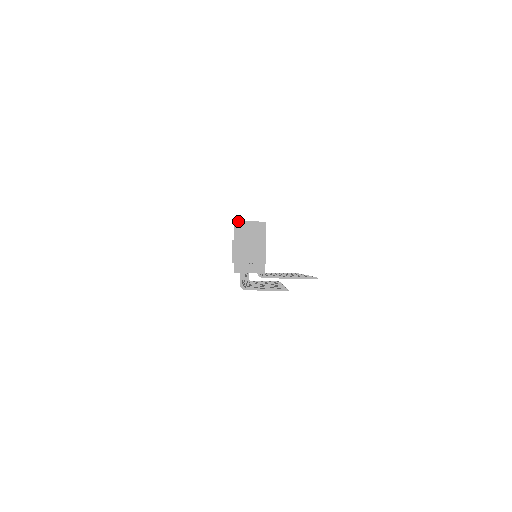
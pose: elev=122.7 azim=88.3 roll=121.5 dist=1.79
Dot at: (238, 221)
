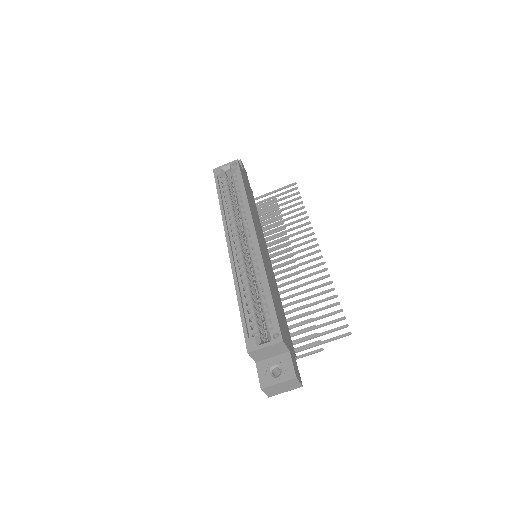
Dot at: (251, 352)
